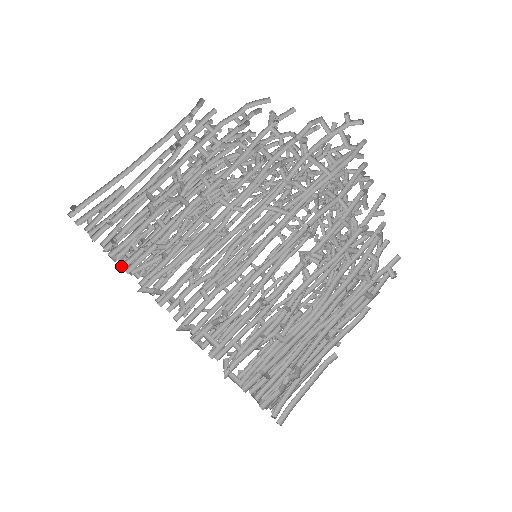
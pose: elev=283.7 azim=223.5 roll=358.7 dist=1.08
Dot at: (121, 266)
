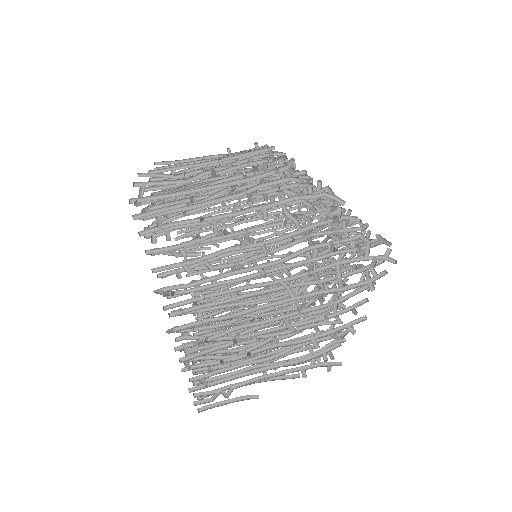
Dot at: occluded
